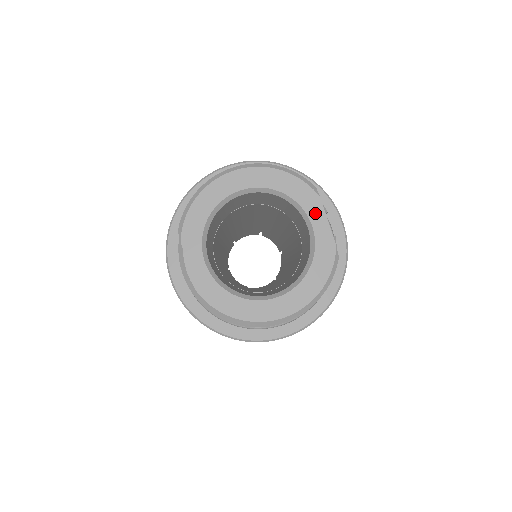
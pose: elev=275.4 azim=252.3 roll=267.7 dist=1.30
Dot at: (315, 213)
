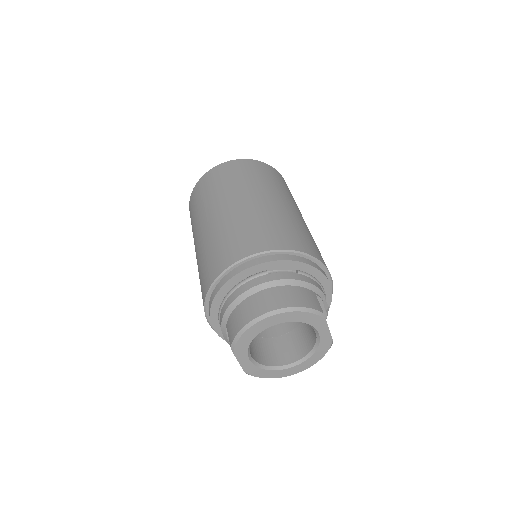
Dot at: (322, 328)
